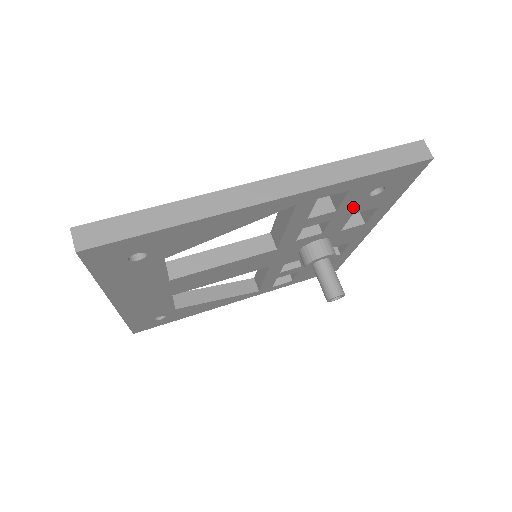
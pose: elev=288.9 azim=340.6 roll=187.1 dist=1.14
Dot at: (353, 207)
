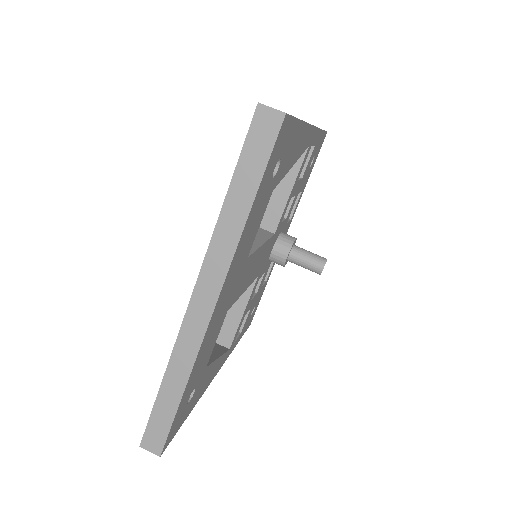
Dot at: (303, 180)
